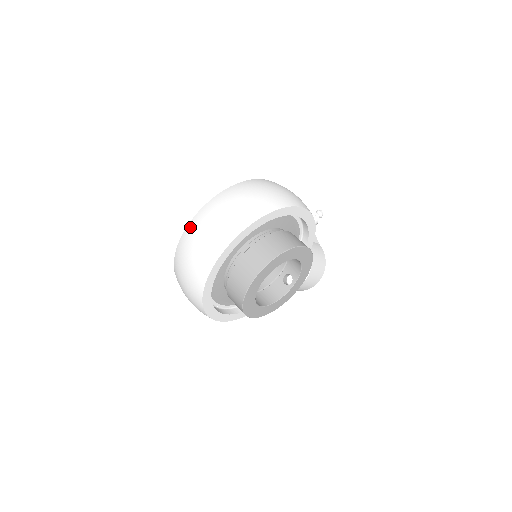
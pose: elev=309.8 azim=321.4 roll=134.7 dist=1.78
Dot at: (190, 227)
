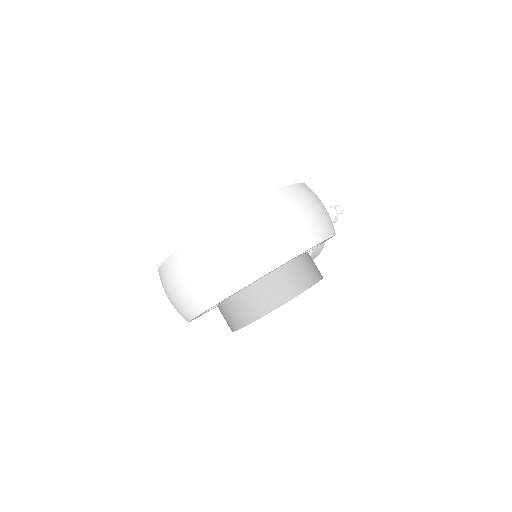
Dot at: (190, 247)
